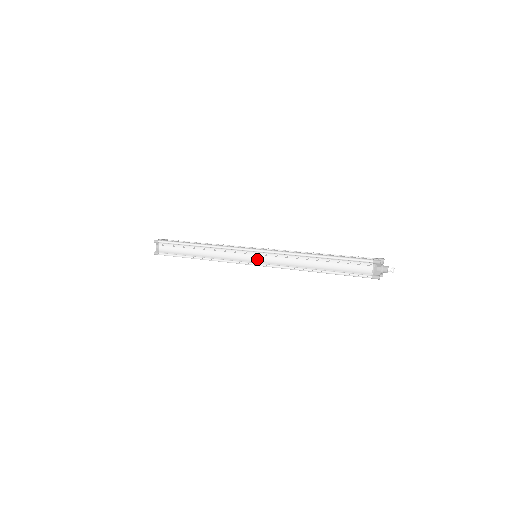
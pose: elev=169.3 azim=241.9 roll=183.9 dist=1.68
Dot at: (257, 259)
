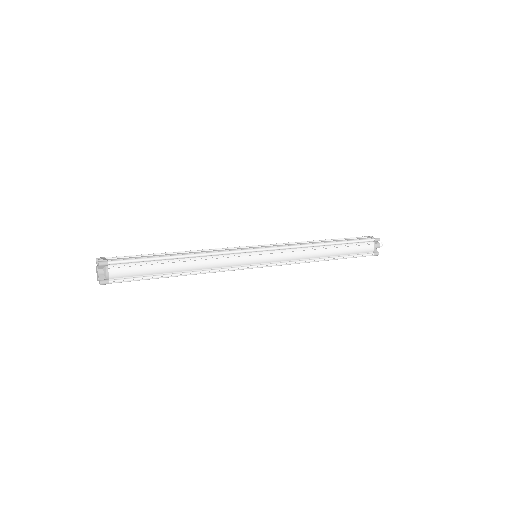
Dot at: (266, 259)
